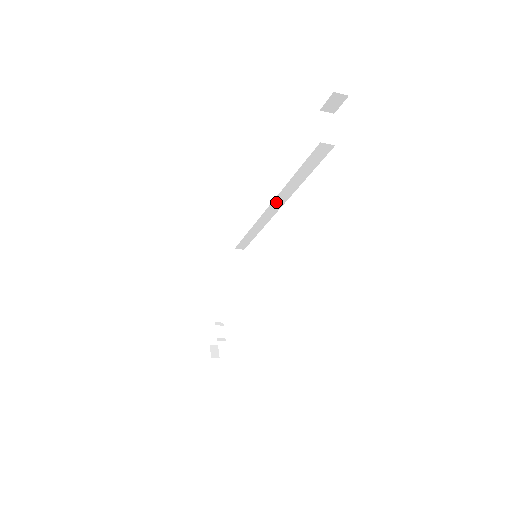
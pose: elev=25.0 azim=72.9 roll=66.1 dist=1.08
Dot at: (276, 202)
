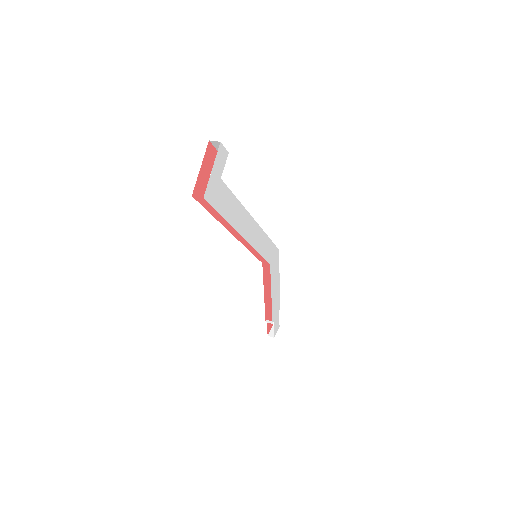
Dot at: occluded
